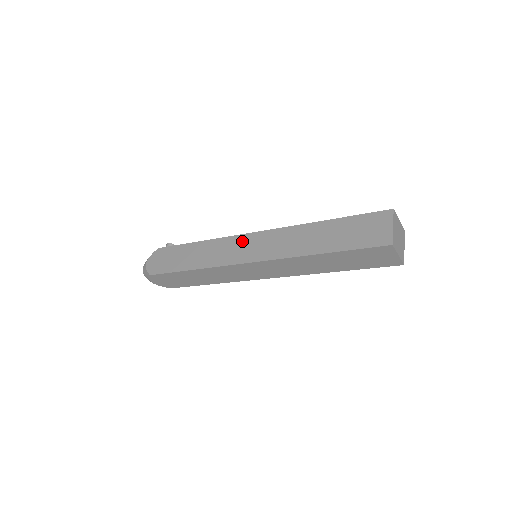
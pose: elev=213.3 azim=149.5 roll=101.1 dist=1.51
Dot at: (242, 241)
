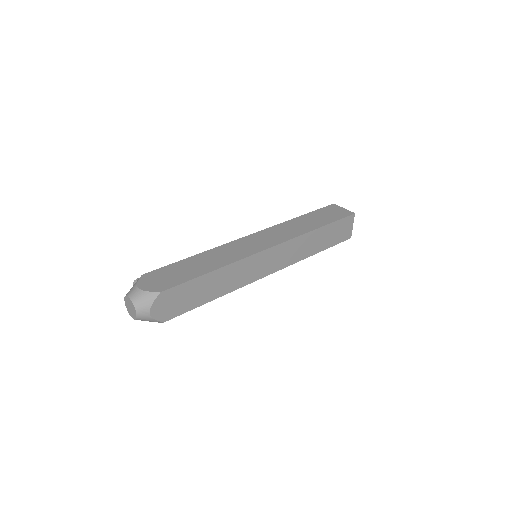
Dot at: (246, 241)
